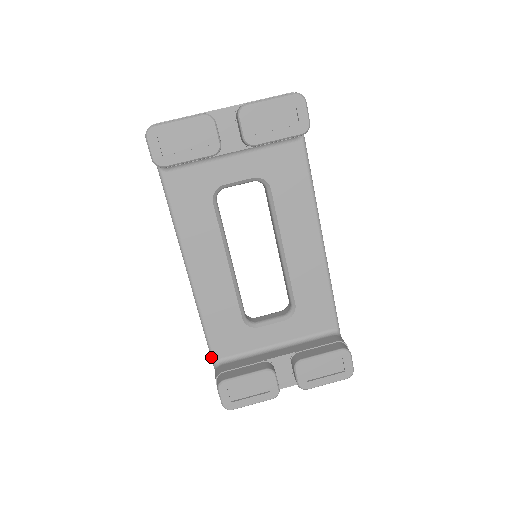
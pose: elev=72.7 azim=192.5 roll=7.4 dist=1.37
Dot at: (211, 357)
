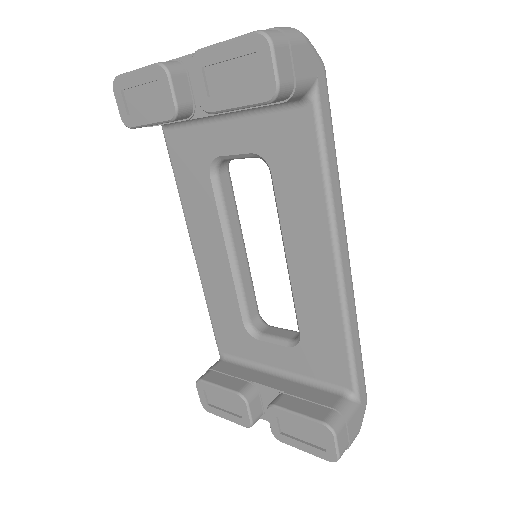
Dot at: (217, 346)
